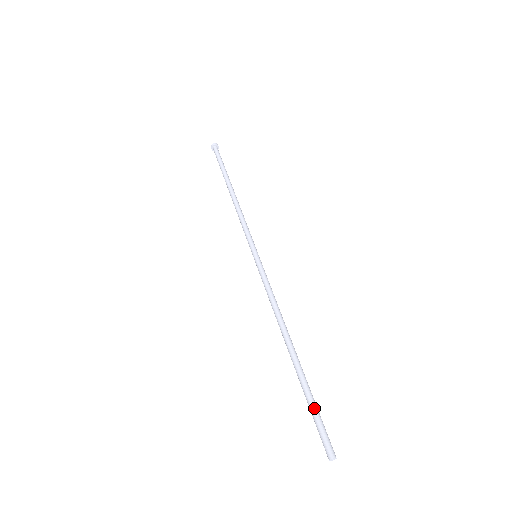
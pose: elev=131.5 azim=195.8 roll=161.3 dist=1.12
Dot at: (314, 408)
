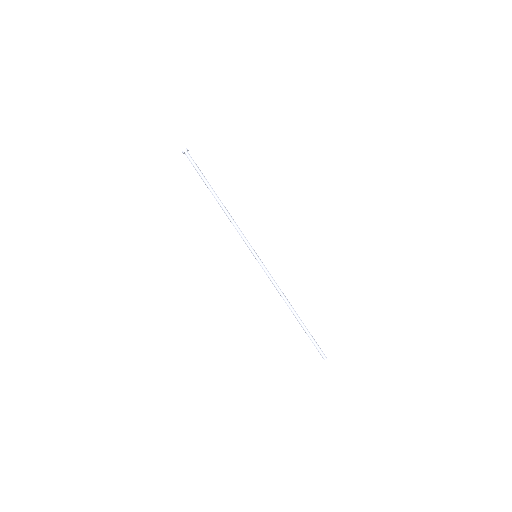
Dot at: (312, 341)
